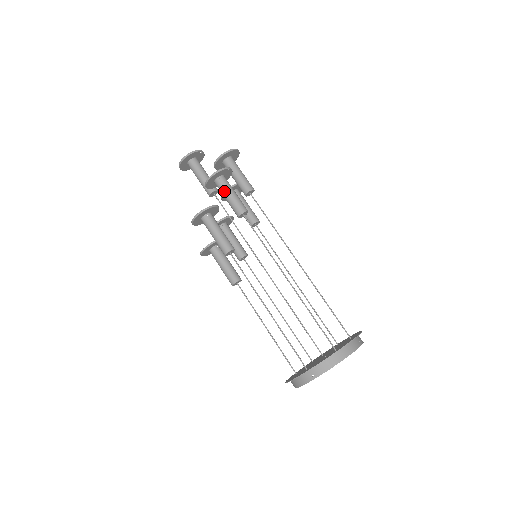
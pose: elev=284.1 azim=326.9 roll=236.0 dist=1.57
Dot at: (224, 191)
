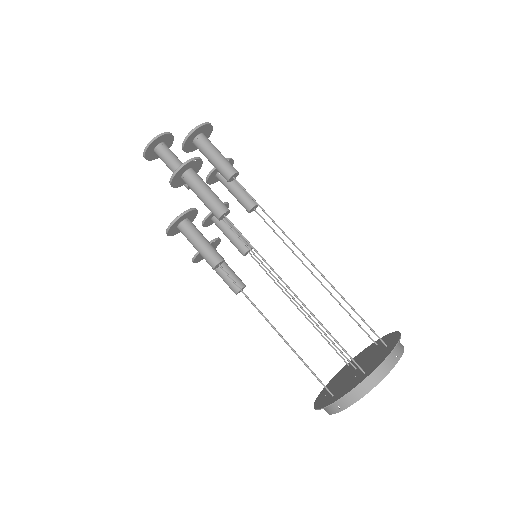
Dot at: (194, 190)
